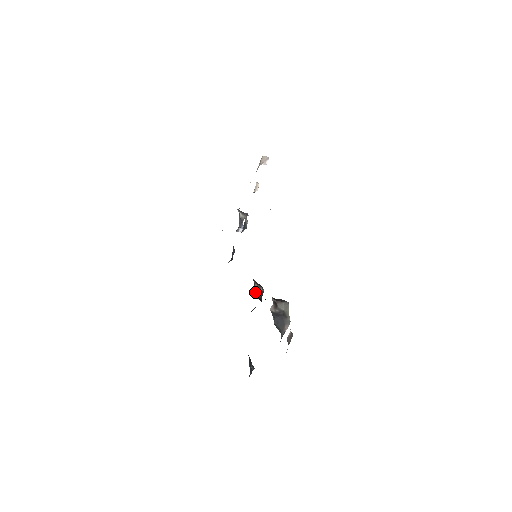
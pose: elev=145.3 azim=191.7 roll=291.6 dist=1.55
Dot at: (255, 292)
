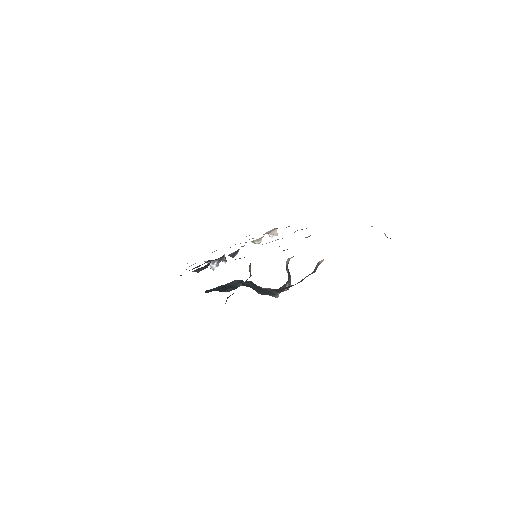
Dot at: (249, 268)
